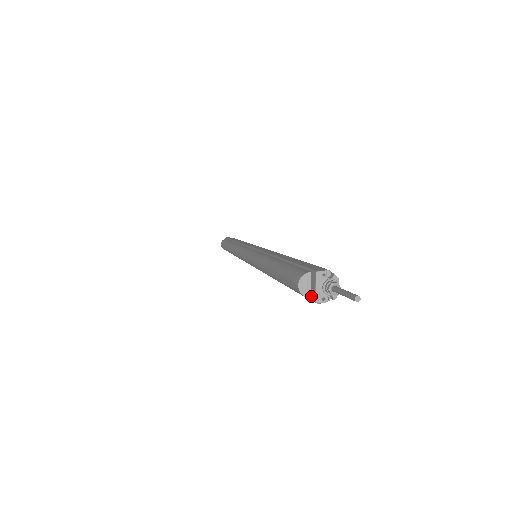
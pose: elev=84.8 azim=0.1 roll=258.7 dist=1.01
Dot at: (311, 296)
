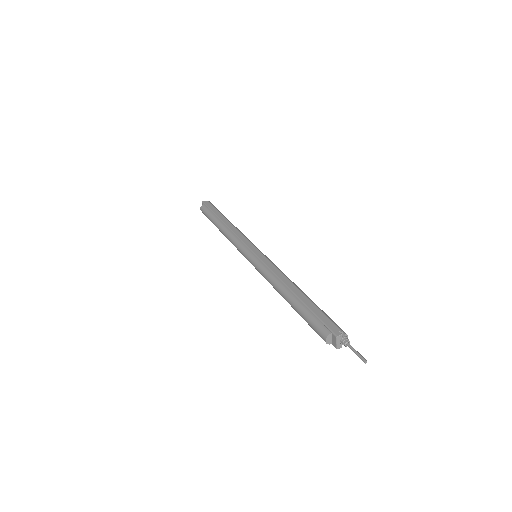
Dot at: (332, 344)
